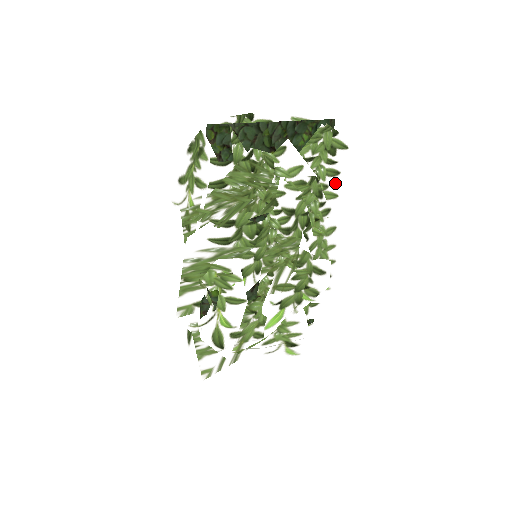
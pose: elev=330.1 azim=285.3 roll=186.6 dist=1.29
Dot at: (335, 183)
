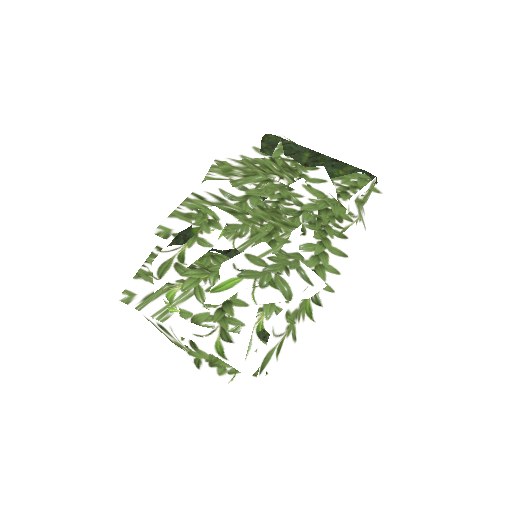
Dot at: (355, 207)
